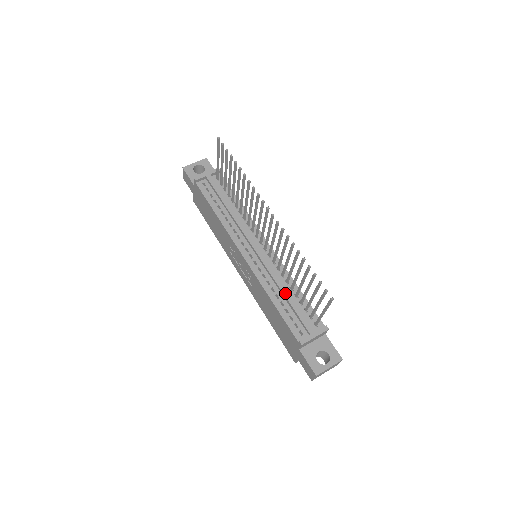
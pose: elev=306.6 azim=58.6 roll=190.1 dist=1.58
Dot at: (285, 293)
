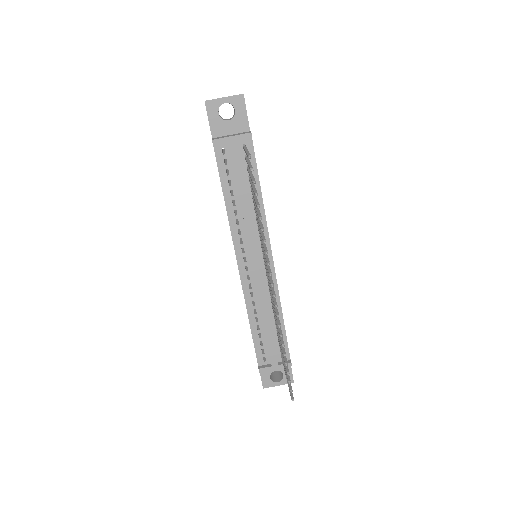
Dot at: (265, 322)
